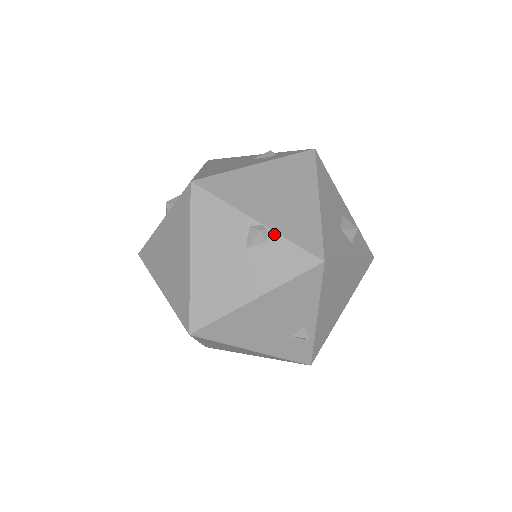
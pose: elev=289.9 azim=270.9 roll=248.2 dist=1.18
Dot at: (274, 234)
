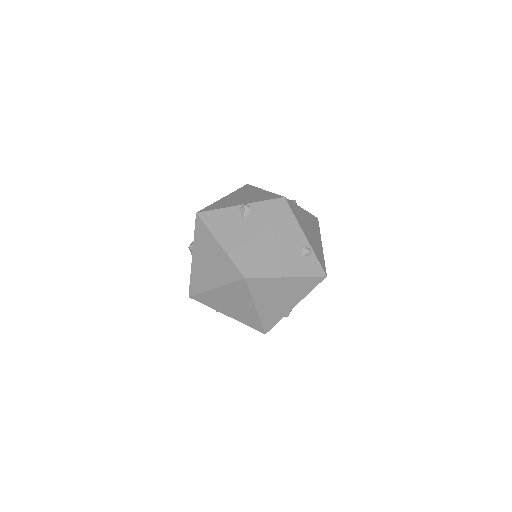
Dot at: (252, 204)
